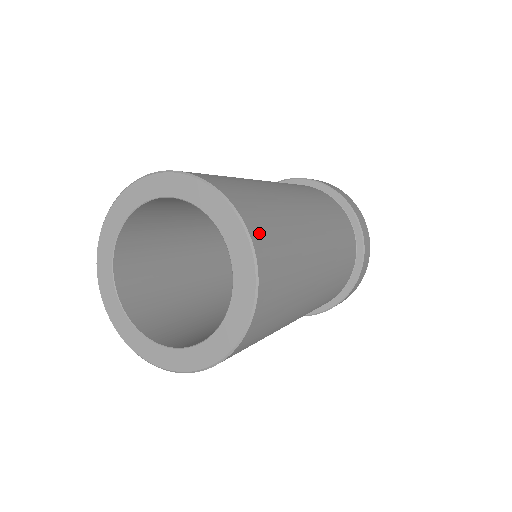
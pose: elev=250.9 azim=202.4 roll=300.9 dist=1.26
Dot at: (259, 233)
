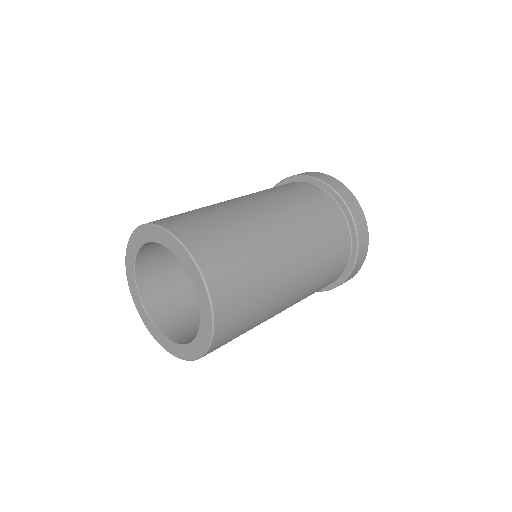
Dot at: (209, 261)
